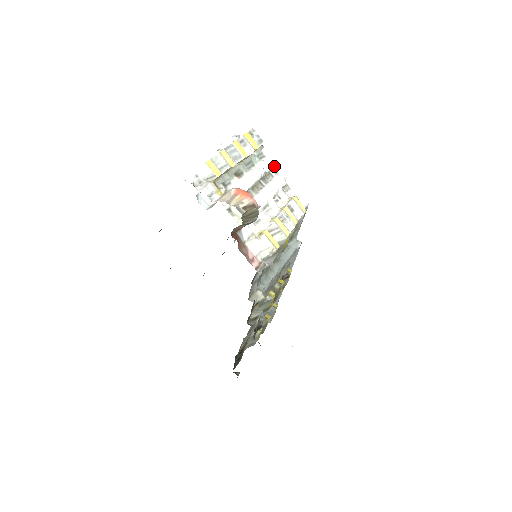
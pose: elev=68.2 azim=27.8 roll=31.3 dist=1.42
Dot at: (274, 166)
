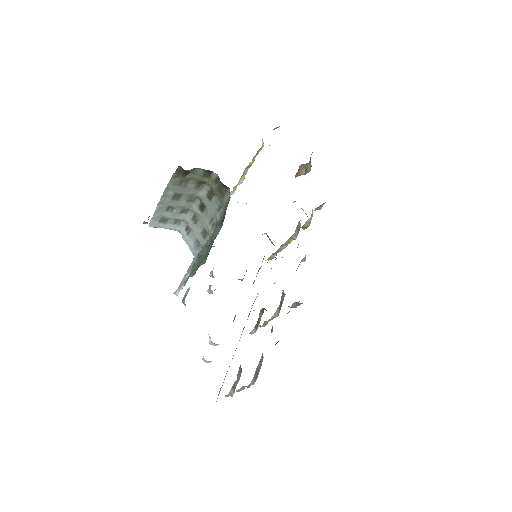
Dot at: occluded
